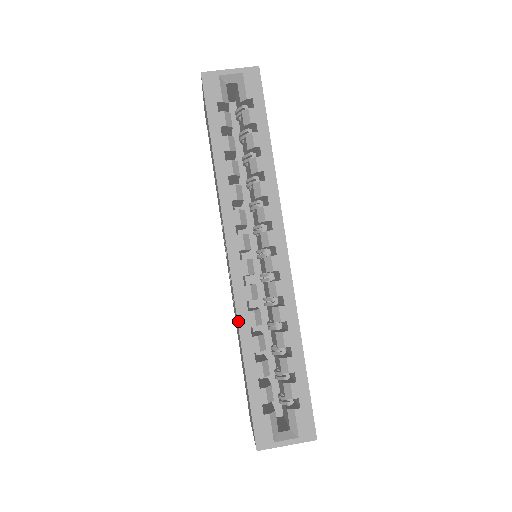
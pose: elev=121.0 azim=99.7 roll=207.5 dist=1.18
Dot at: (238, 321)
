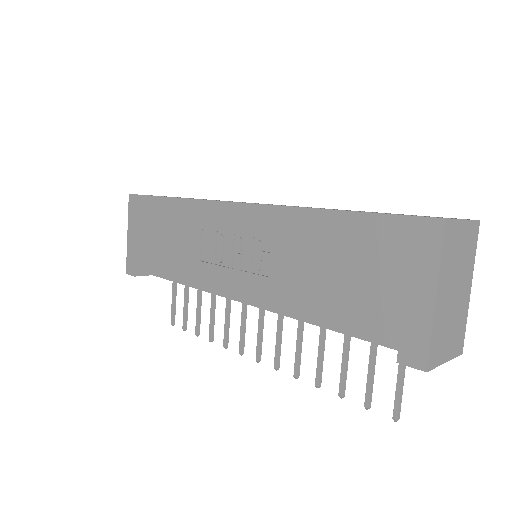
Dot at: (288, 206)
